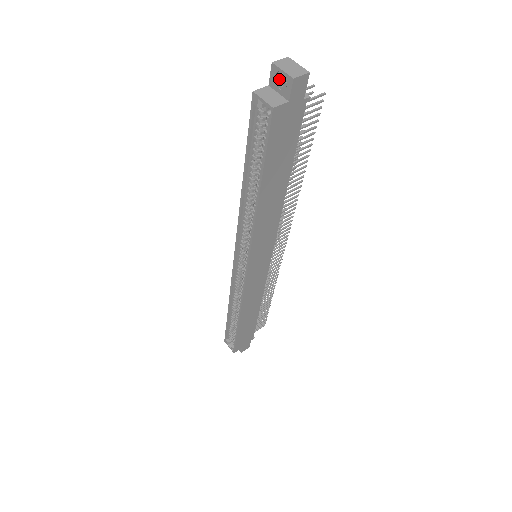
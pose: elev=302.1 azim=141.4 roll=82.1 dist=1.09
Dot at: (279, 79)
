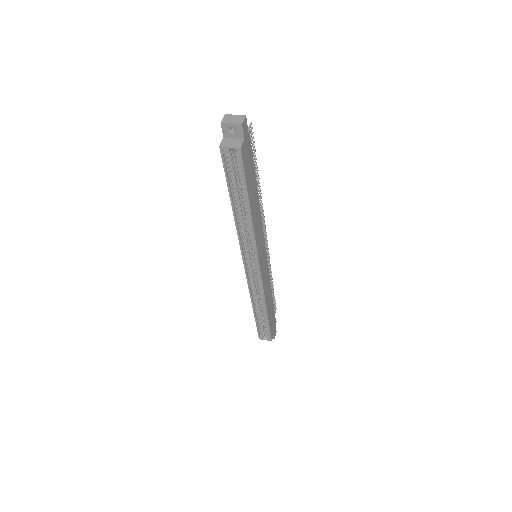
Dot at: (230, 130)
